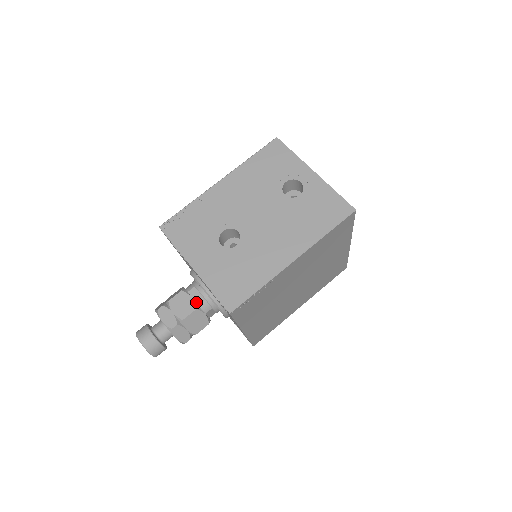
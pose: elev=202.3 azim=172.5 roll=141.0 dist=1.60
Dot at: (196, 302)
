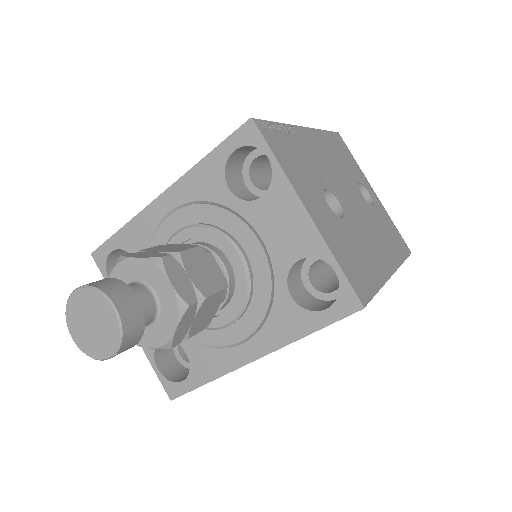
Dot at: occluded
